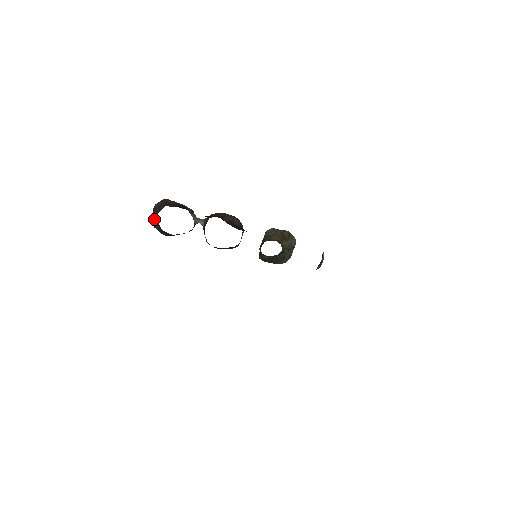
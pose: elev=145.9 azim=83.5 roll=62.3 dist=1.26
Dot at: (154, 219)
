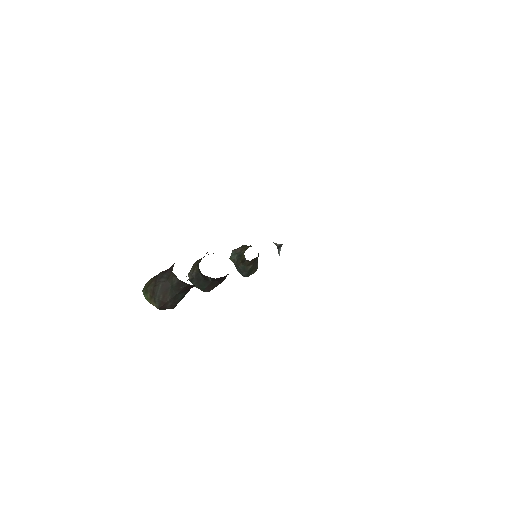
Dot at: (162, 293)
